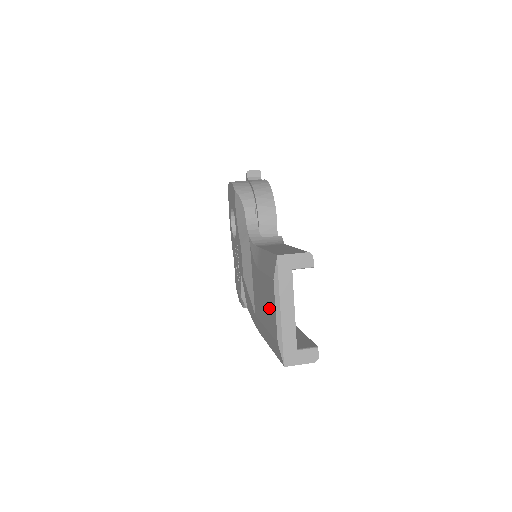
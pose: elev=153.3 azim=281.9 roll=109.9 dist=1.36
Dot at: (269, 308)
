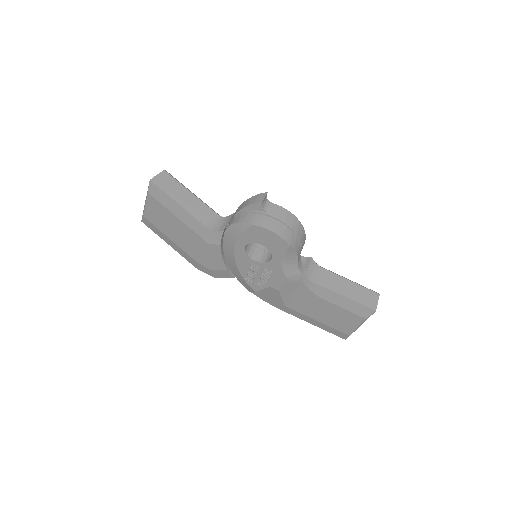
Dot at: (340, 321)
